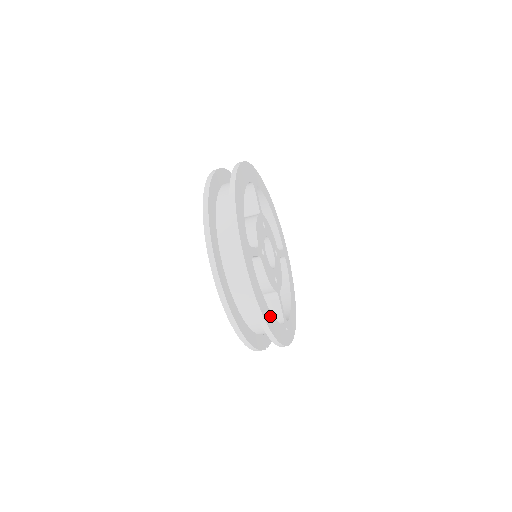
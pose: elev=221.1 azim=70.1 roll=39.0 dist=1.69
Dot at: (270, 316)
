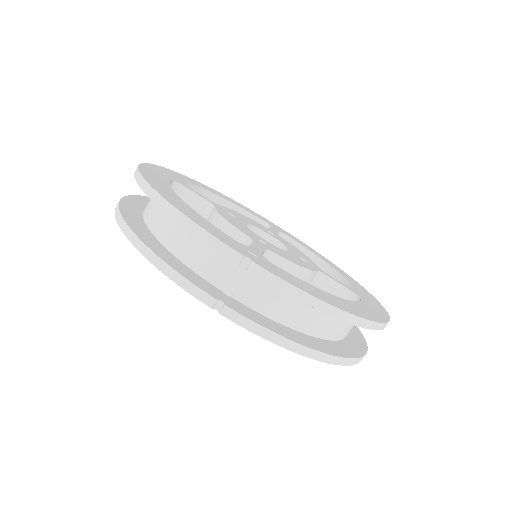
Dot at: (175, 198)
